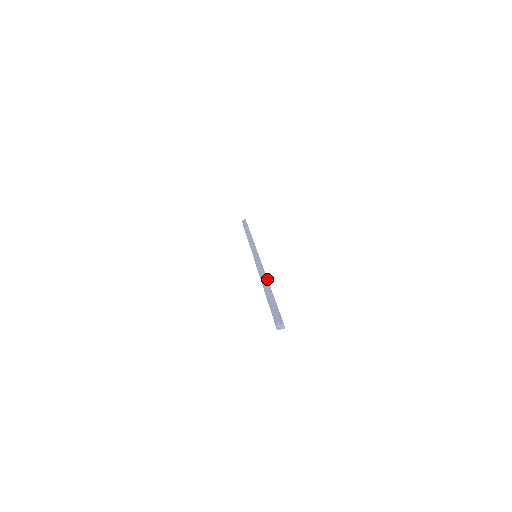
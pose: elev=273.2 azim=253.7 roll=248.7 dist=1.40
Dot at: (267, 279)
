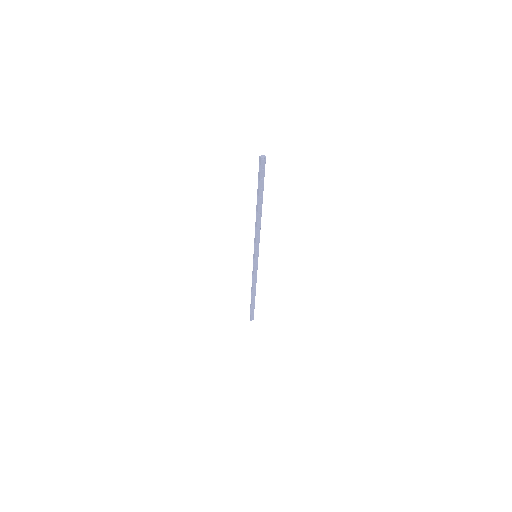
Dot at: (260, 213)
